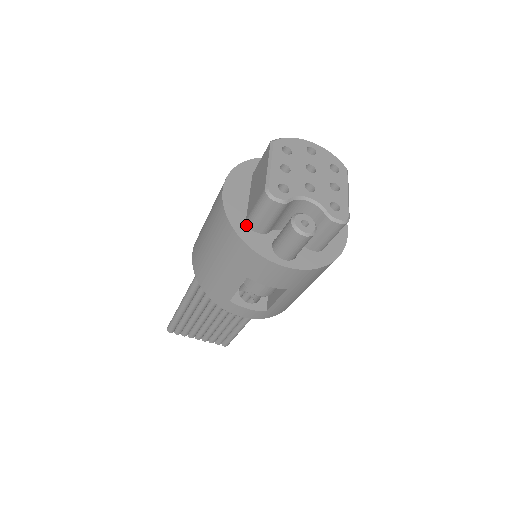
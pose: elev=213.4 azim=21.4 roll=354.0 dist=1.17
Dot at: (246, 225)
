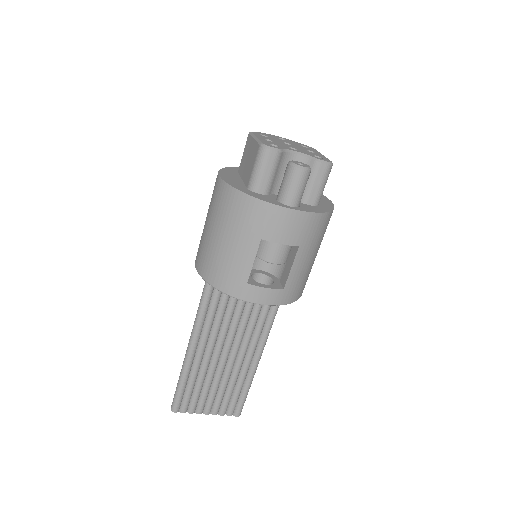
Dot at: (249, 190)
